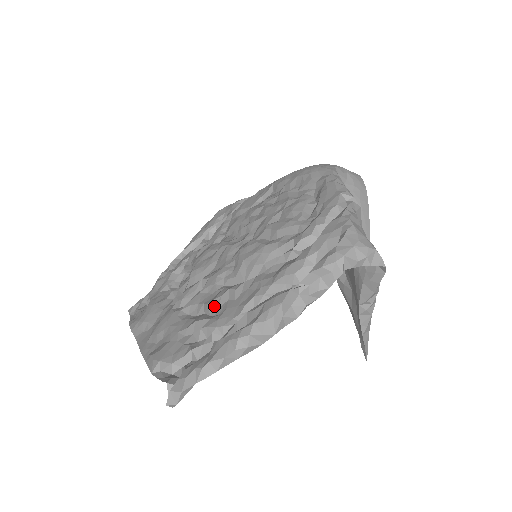
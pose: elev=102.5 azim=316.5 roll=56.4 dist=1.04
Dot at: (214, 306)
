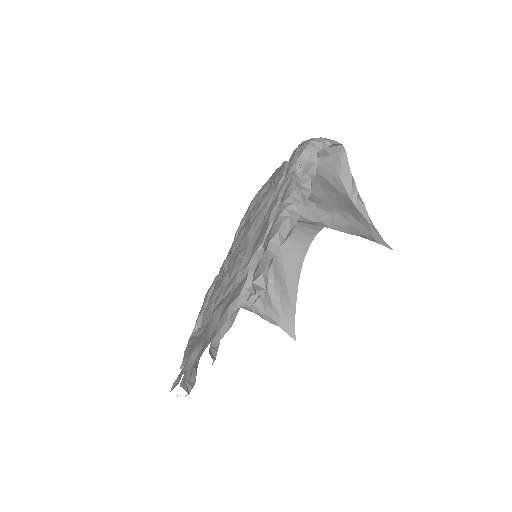
Dot at: (246, 258)
